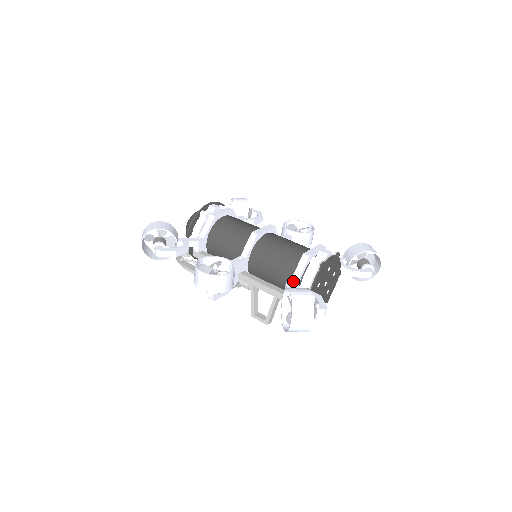
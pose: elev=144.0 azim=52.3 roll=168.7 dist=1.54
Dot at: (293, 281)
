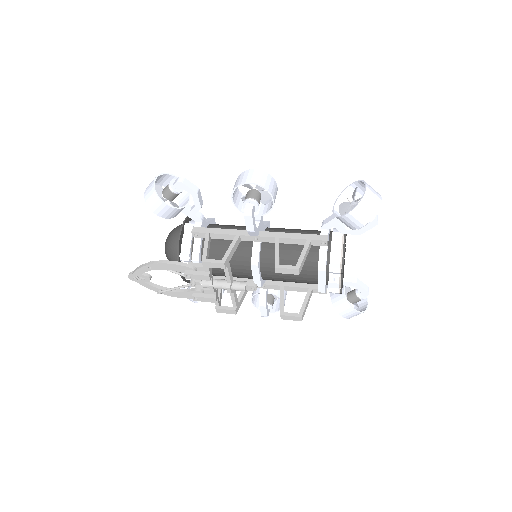
Dot at: occluded
